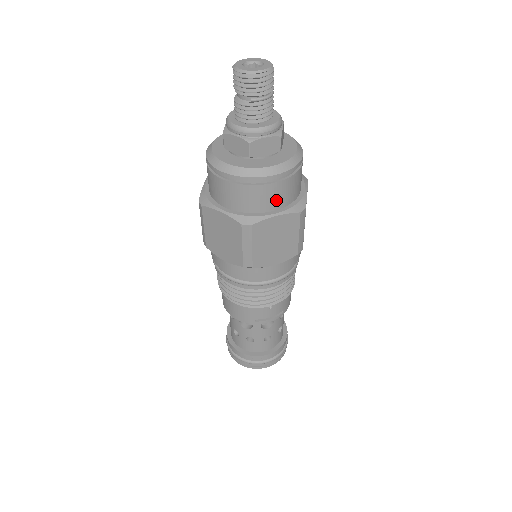
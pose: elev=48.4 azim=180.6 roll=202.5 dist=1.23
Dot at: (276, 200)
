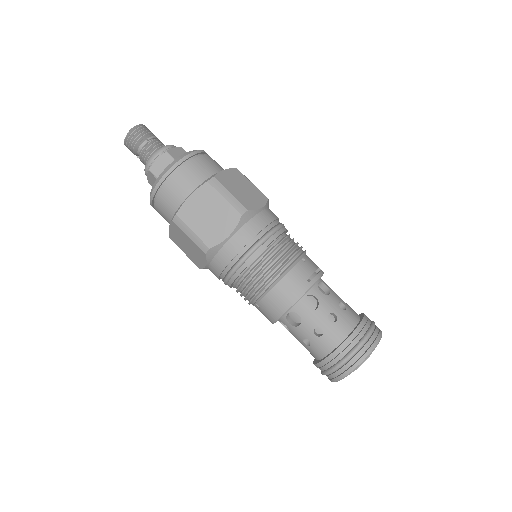
Dot at: (214, 167)
